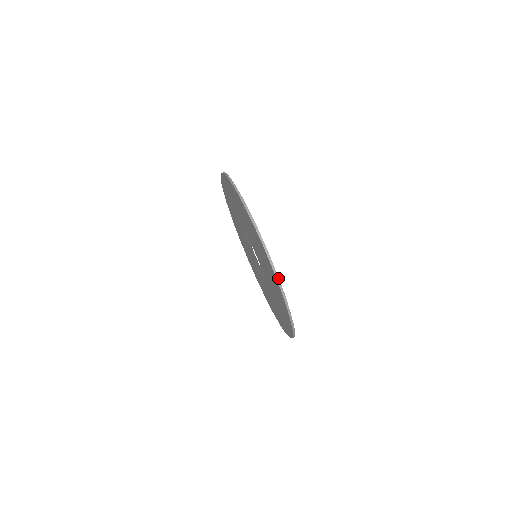
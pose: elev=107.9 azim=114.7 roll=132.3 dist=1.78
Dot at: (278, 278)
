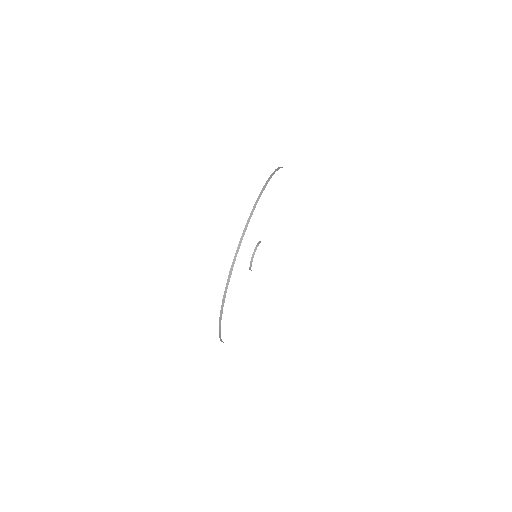
Dot at: occluded
